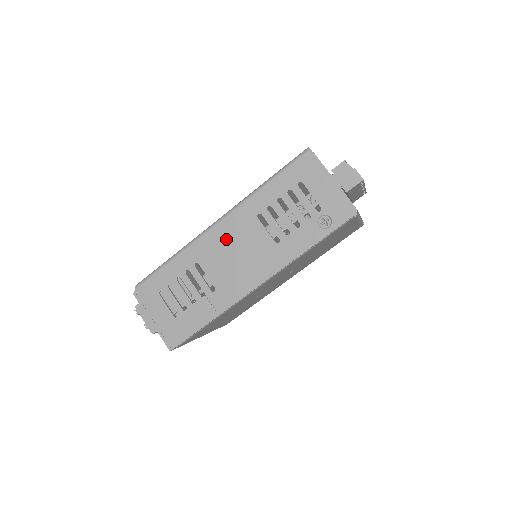
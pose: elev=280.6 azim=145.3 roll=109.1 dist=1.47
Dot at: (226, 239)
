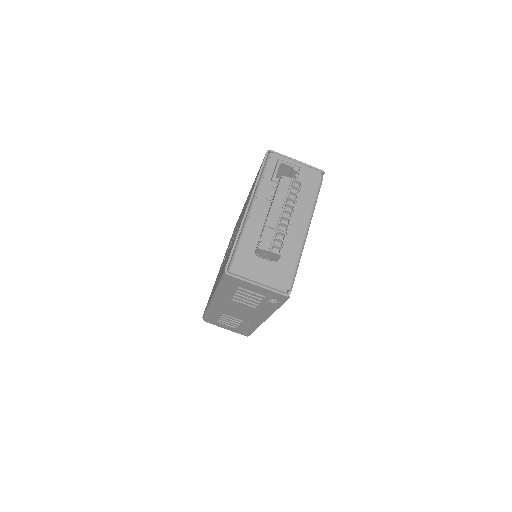
Dot at: (226, 307)
